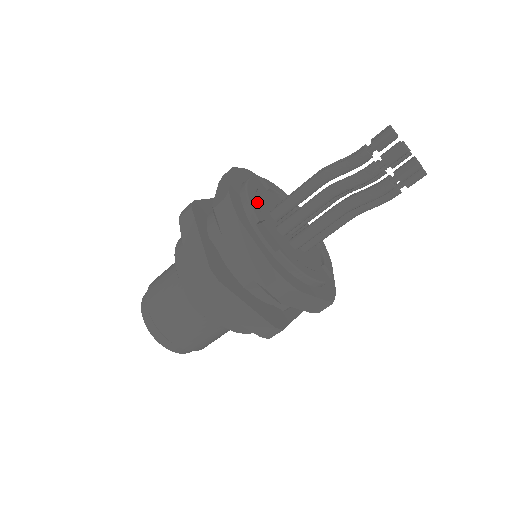
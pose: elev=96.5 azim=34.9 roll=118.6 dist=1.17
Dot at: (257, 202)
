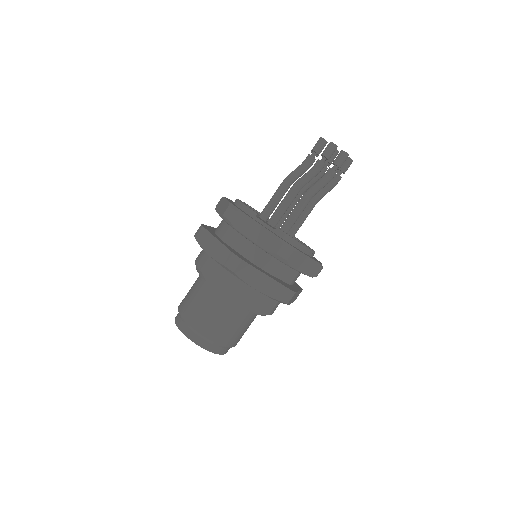
Dot at: occluded
